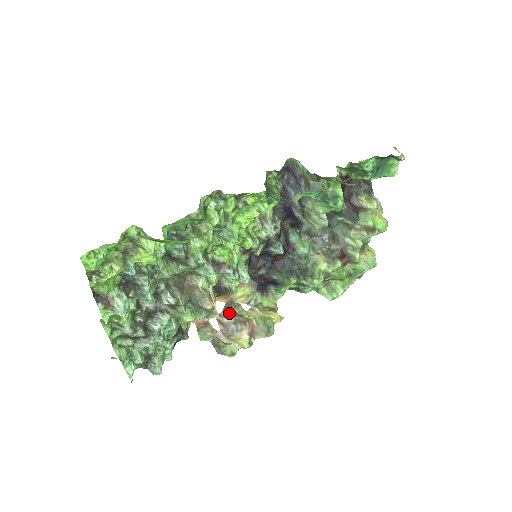
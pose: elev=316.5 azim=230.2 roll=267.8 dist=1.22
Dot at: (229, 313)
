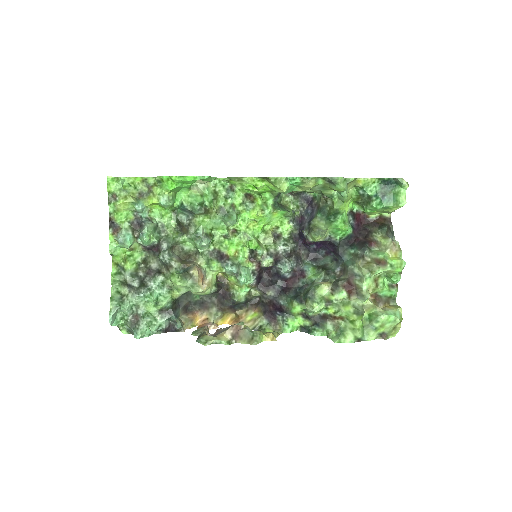
Dot at: (229, 326)
